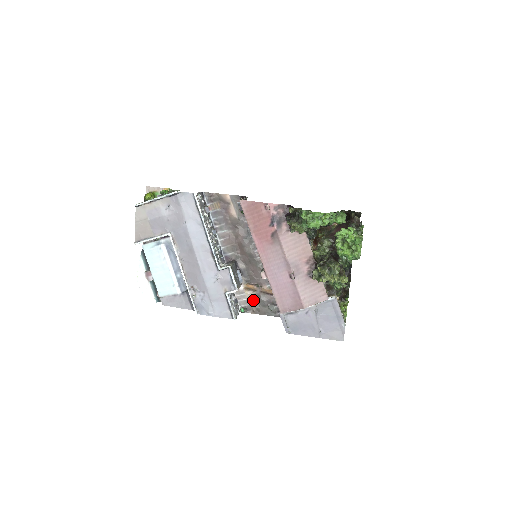
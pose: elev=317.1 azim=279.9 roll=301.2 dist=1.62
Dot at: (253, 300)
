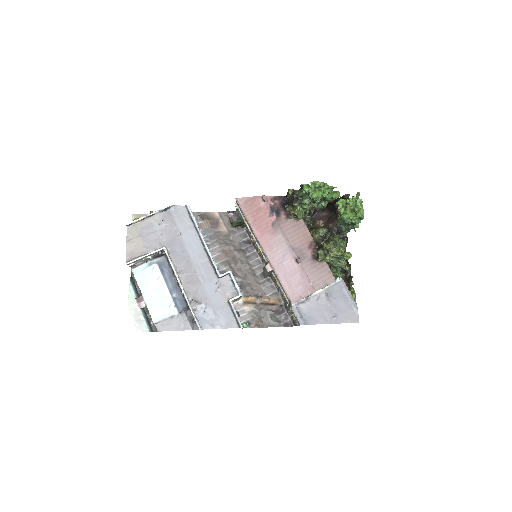
Dot at: (254, 313)
